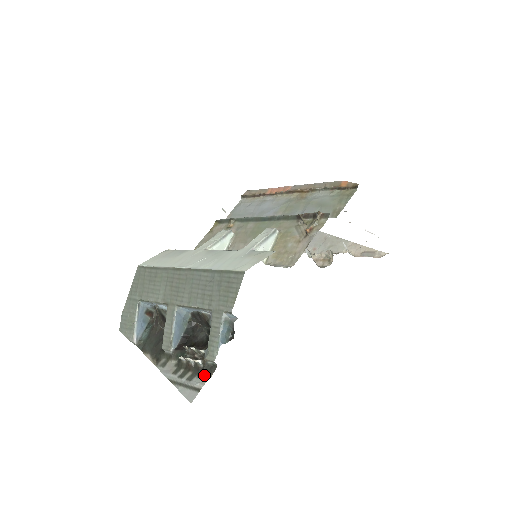
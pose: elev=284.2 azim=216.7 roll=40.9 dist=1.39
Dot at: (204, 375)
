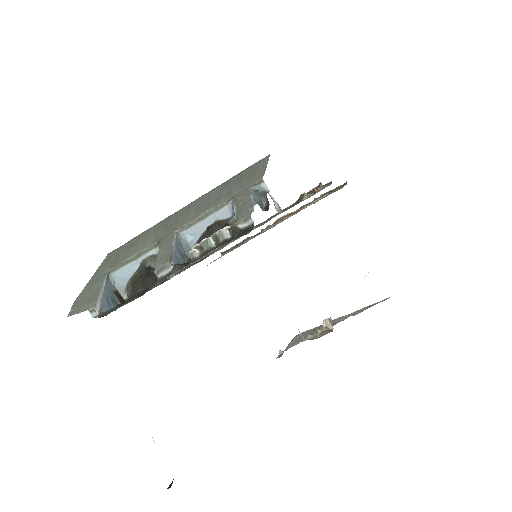
Dot at: (237, 237)
